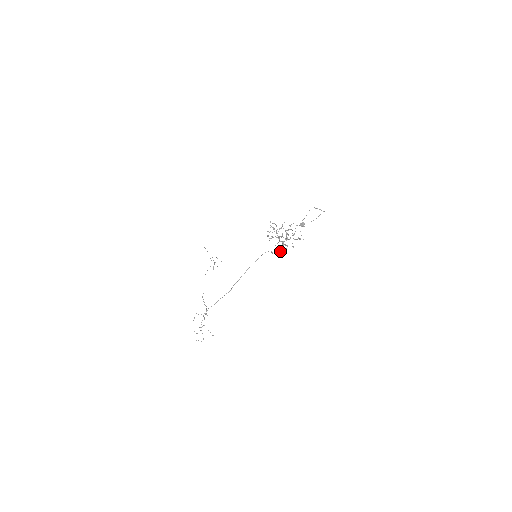
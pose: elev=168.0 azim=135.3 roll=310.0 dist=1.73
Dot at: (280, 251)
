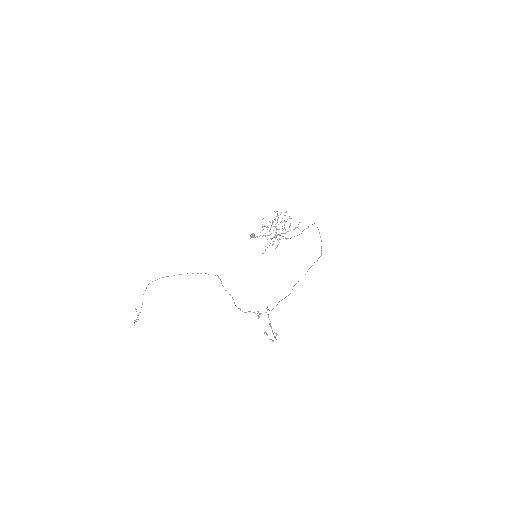
Dot at: (263, 253)
